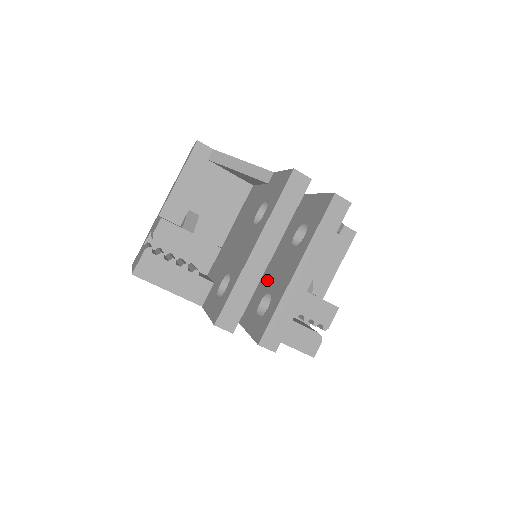
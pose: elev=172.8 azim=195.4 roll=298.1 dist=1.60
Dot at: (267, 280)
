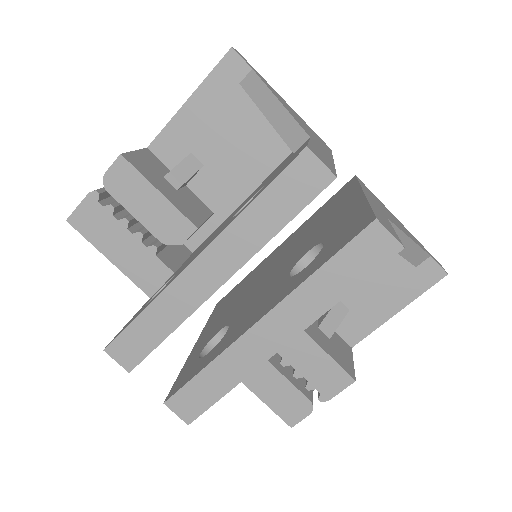
Dot at: (245, 302)
